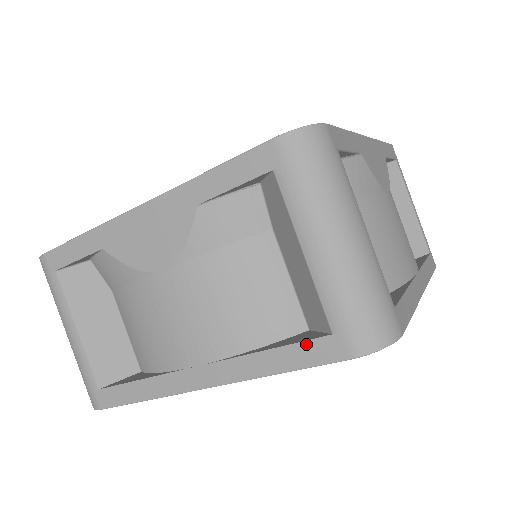
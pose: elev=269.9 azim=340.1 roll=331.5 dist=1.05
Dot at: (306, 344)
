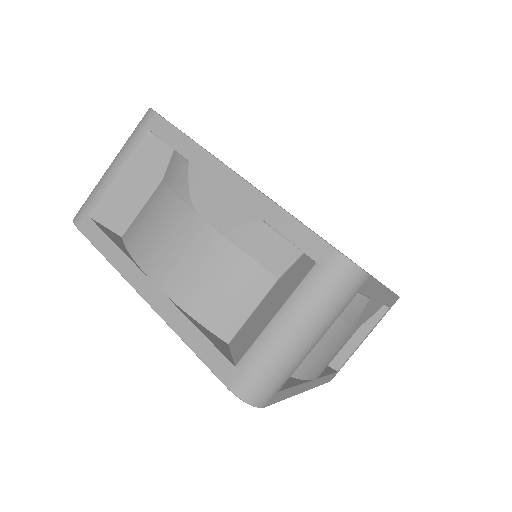
Dot at: (218, 353)
